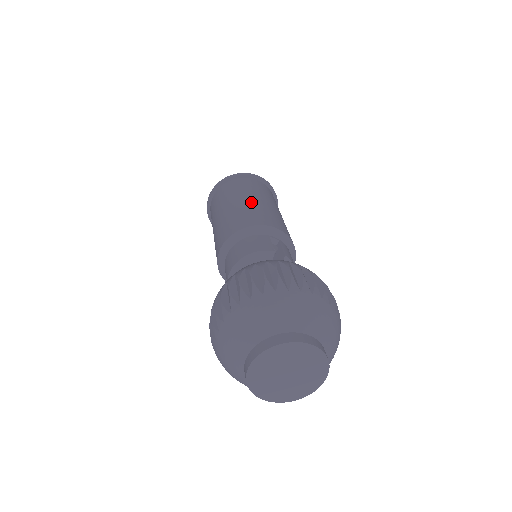
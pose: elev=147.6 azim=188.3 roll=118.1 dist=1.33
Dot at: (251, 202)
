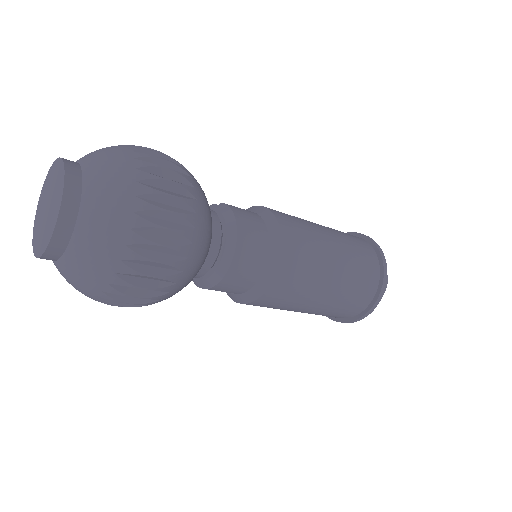
Dot at: occluded
